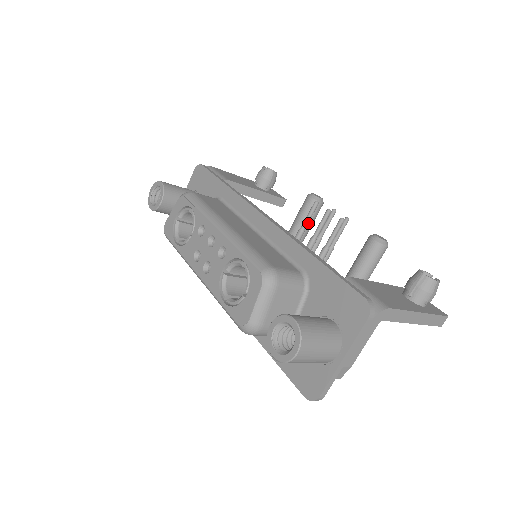
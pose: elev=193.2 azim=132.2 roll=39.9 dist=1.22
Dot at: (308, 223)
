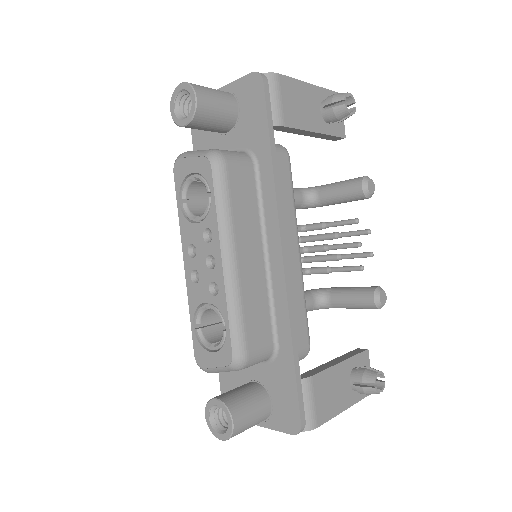
Dot at: (342, 202)
